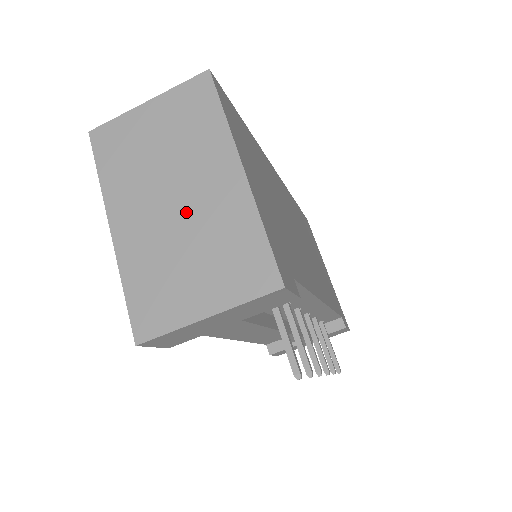
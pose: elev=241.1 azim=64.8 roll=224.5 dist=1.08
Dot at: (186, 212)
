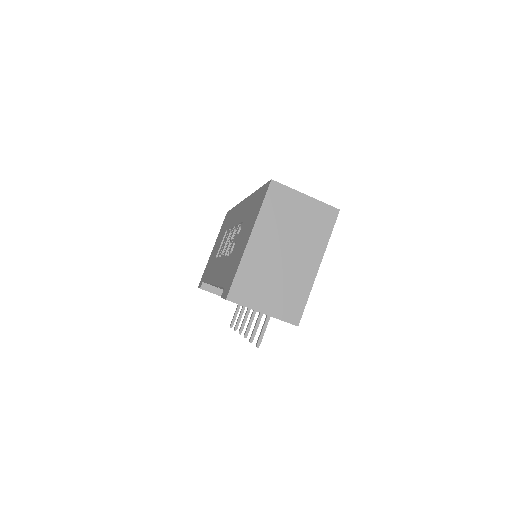
Dot at: (286, 263)
